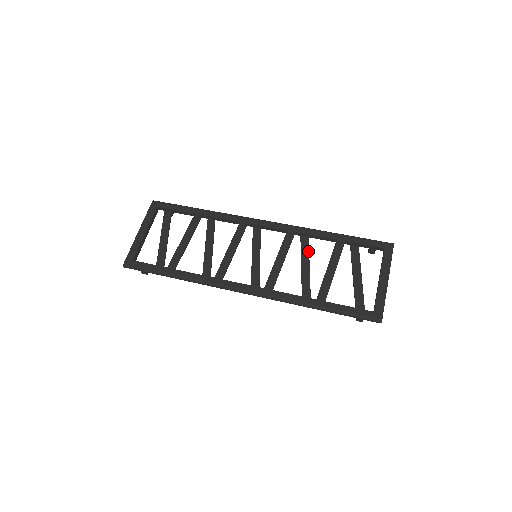
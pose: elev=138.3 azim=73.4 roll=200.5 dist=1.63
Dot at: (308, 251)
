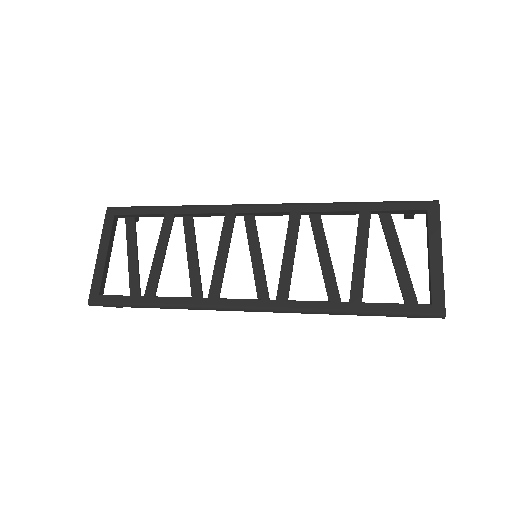
Dot at: (324, 235)
